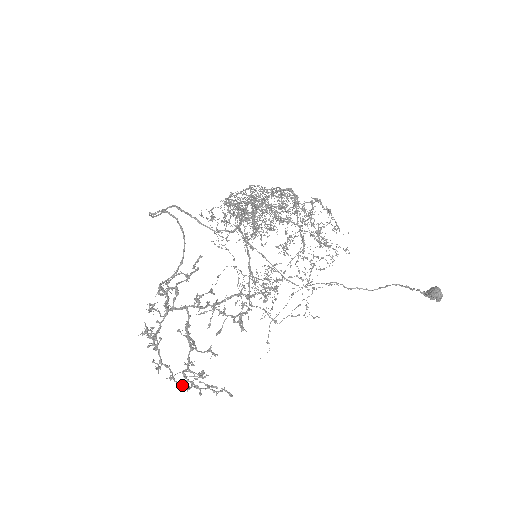
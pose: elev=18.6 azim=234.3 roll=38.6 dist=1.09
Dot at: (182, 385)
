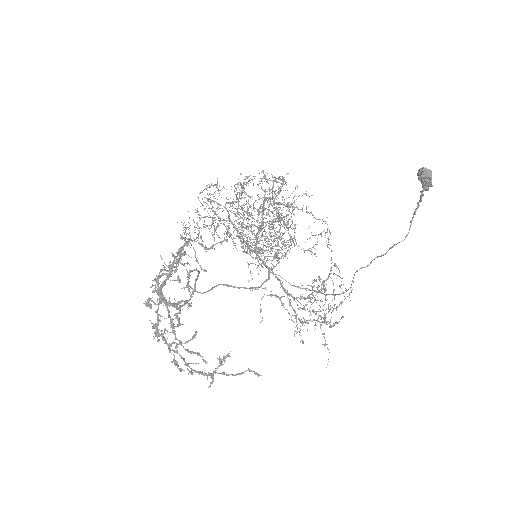
Dot at: (199, 371)
